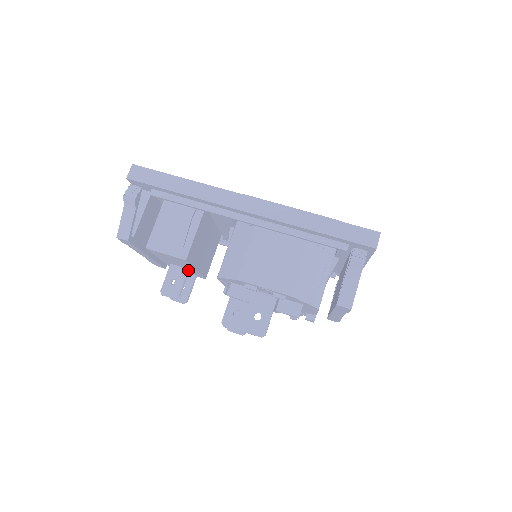
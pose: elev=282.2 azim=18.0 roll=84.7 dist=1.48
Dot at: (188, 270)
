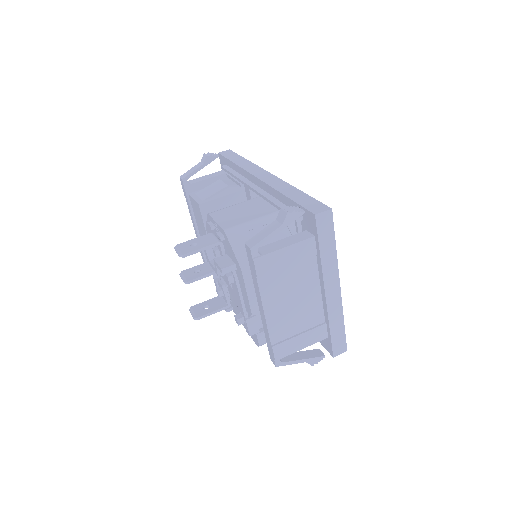
Dot at: occluded
